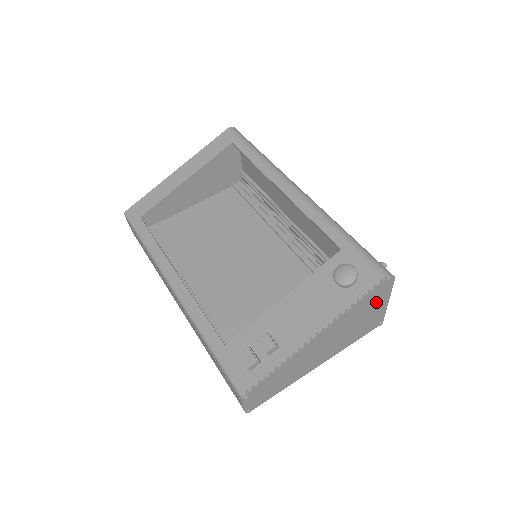
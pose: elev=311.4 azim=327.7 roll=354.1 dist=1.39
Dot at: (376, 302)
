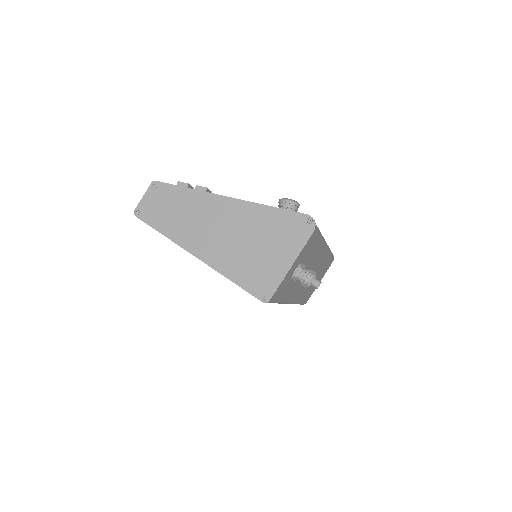
Dot at: (284, 243)
